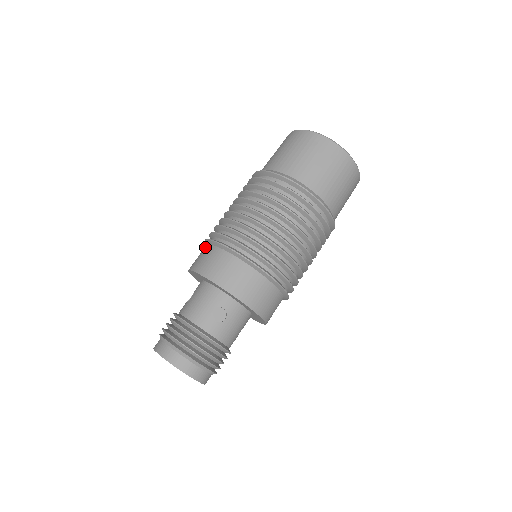
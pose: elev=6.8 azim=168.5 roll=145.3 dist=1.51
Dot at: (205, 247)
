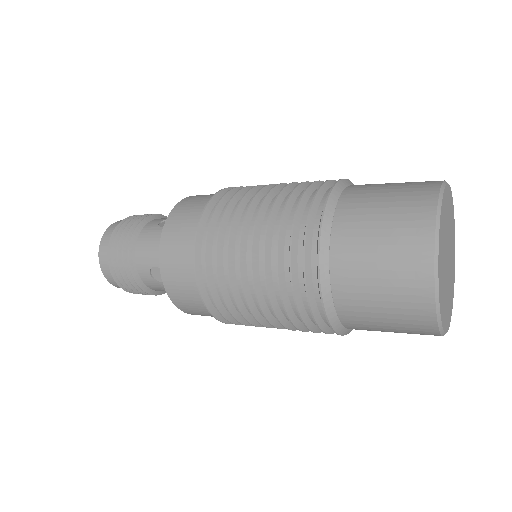
Dot at: (205, 203)
